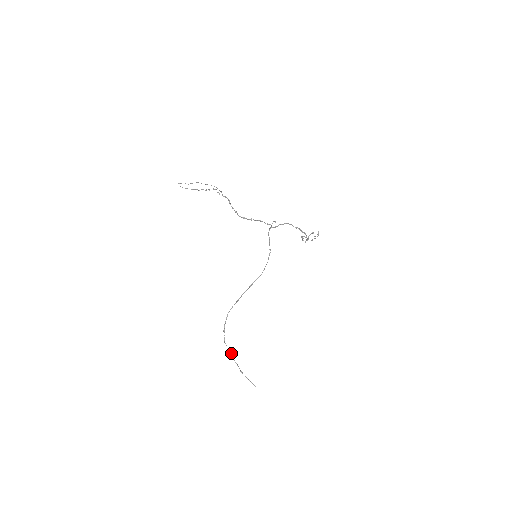
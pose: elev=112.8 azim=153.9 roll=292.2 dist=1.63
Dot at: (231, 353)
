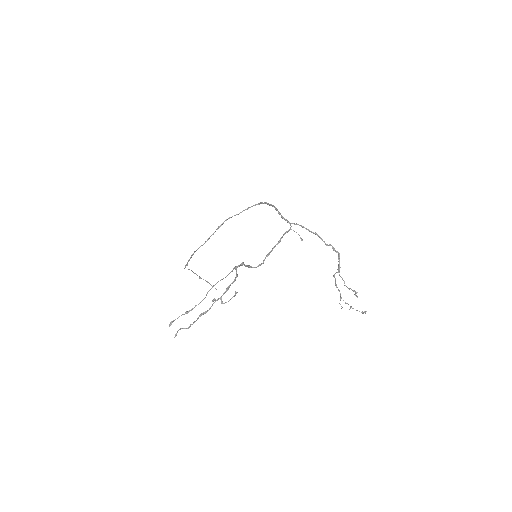
Dot at: occluded
